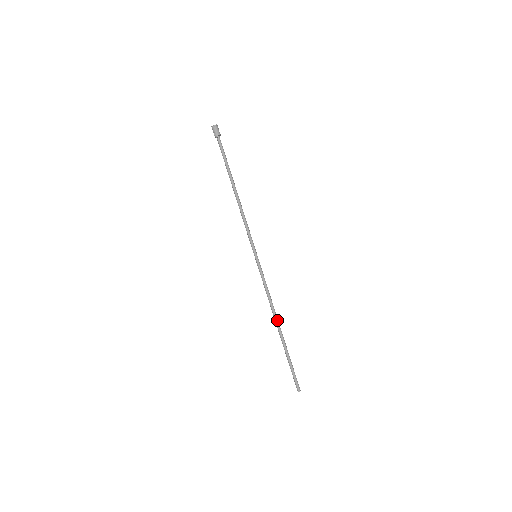
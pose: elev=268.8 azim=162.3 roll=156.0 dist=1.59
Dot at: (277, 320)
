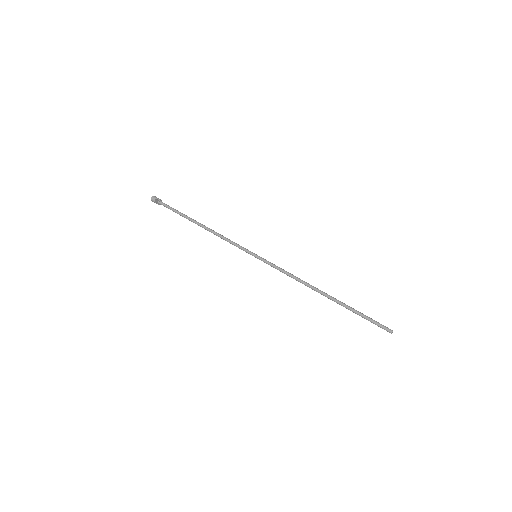
Dot at: (317, 288)
